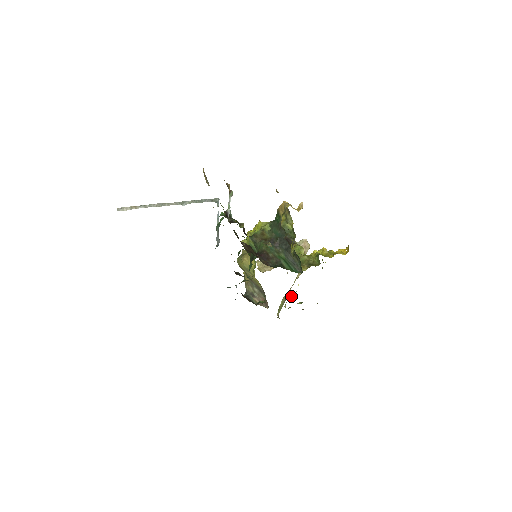
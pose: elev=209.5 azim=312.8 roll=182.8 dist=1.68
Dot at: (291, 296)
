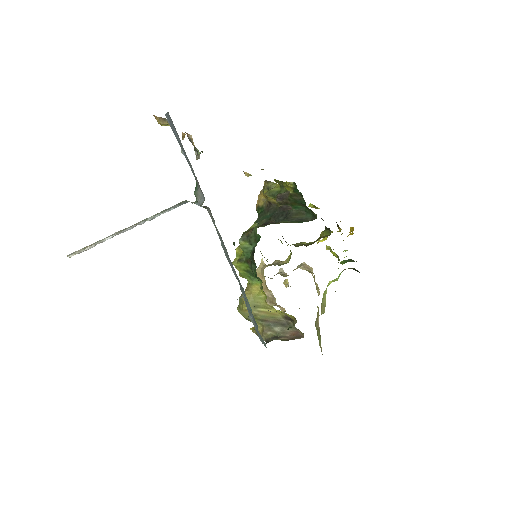
Dot at: (322, 305)
